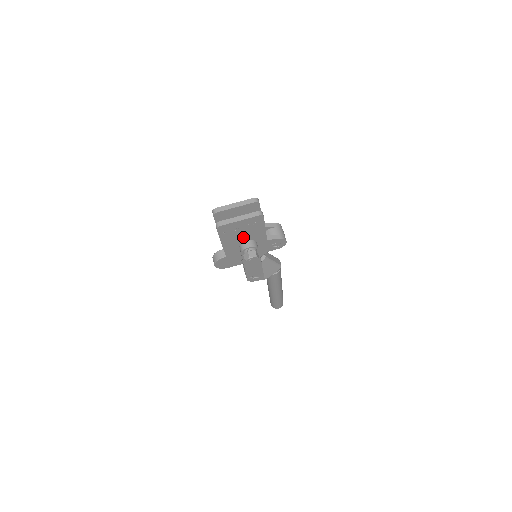
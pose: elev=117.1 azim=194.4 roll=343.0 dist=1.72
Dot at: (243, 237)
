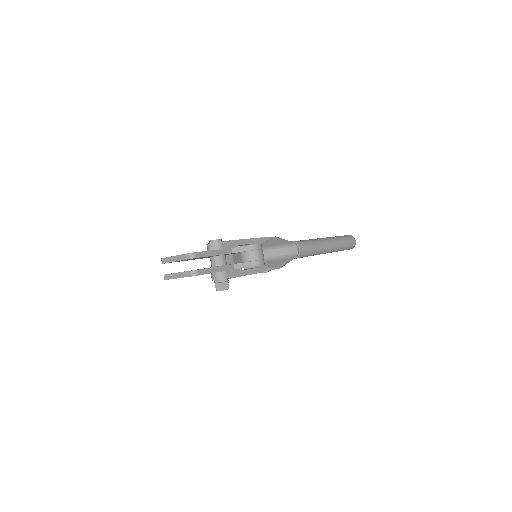
Dot at: occluded
